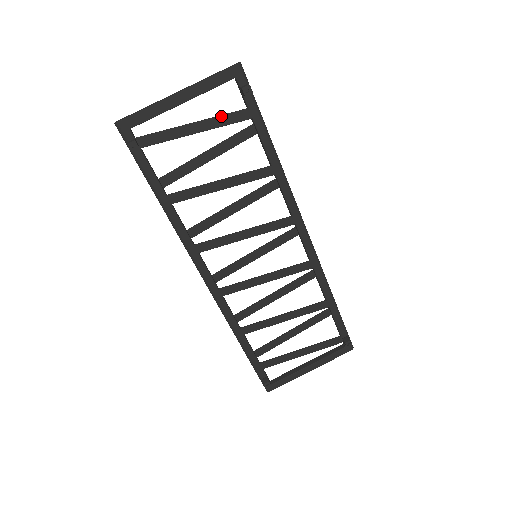
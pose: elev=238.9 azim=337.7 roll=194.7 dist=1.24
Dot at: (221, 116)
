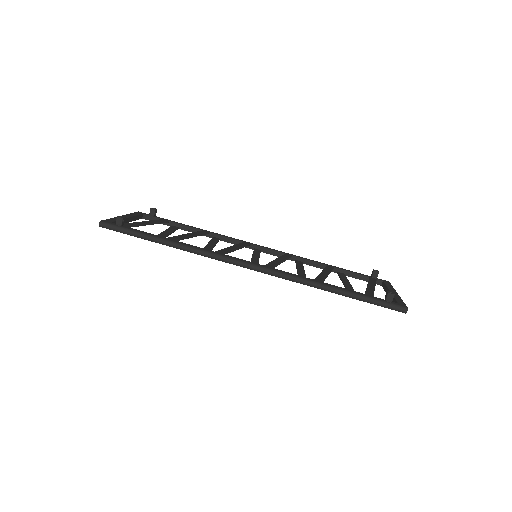
Dot at: (153, 220)
